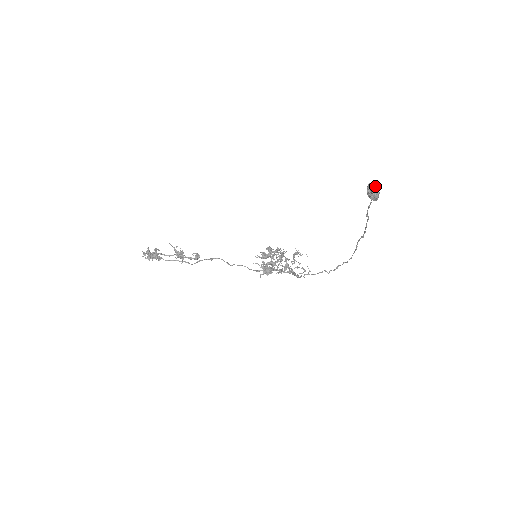
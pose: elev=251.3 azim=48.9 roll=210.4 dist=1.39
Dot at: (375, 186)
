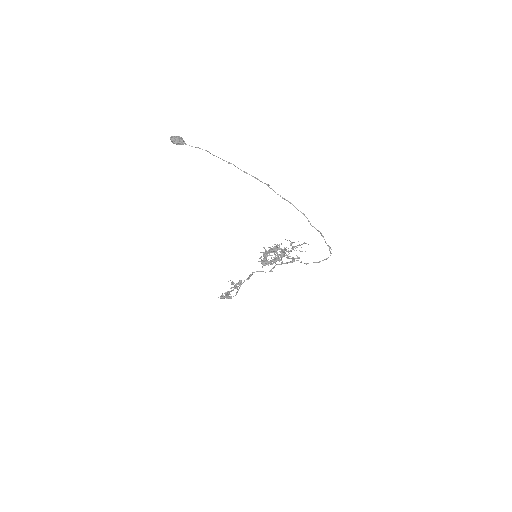
Dot at: (172, 136)
